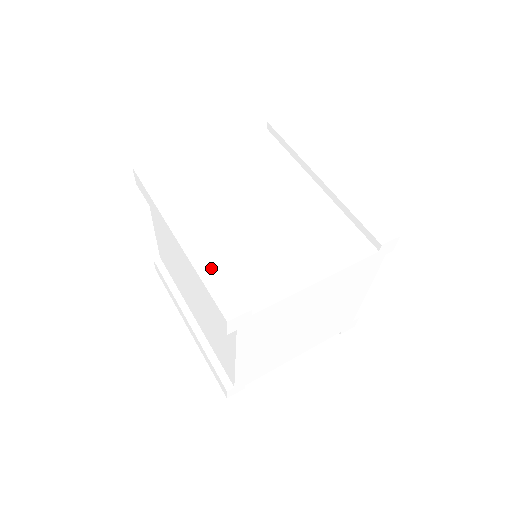
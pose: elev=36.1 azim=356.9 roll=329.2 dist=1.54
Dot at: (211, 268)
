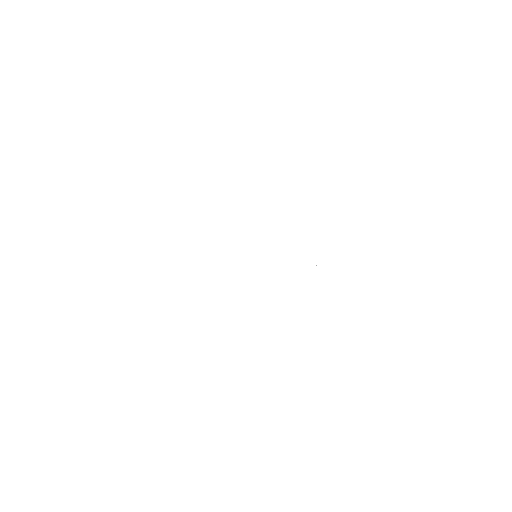
Dot at: (338, 280)
